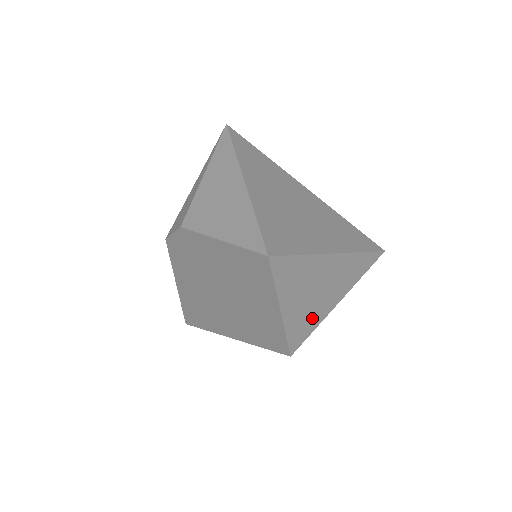
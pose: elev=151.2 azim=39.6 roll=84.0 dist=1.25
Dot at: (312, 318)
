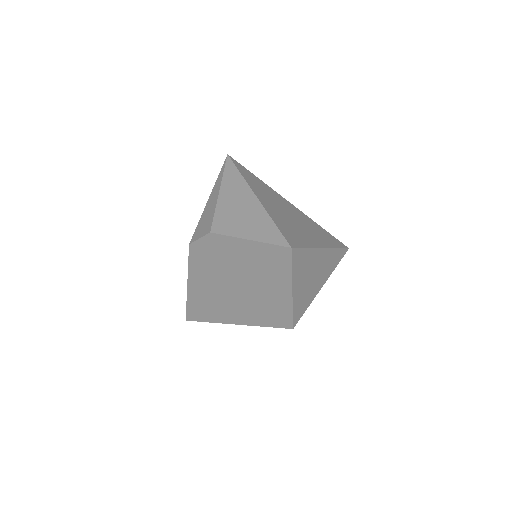
Dot at: (307, 298)
